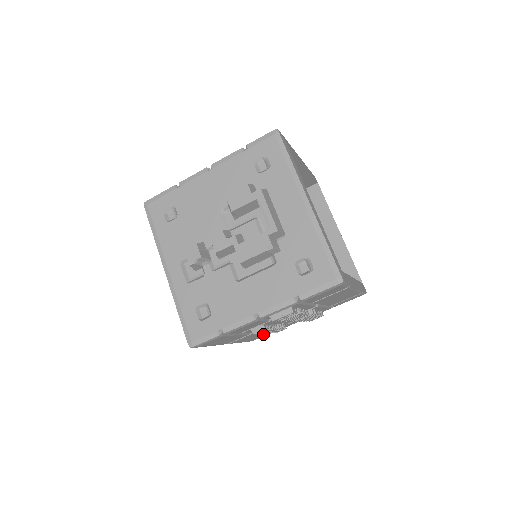
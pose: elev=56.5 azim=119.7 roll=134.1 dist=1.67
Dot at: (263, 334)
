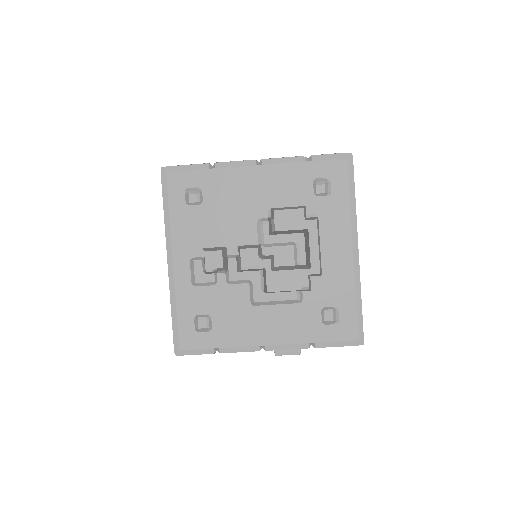
Dot at: occluded
